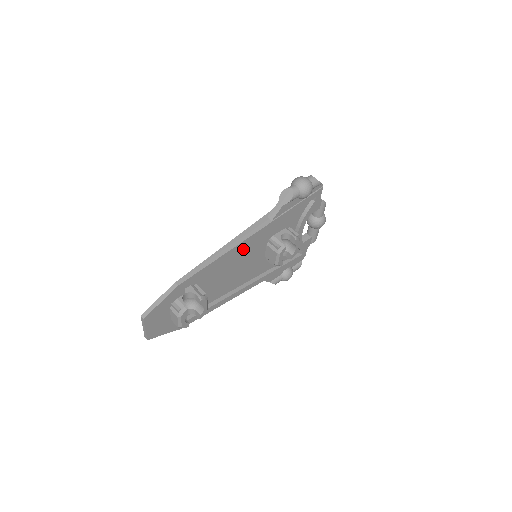
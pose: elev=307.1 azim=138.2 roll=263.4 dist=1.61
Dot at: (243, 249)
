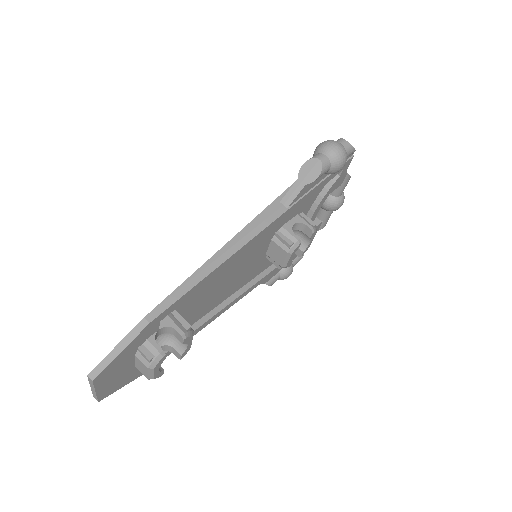
Dot at: occluded
